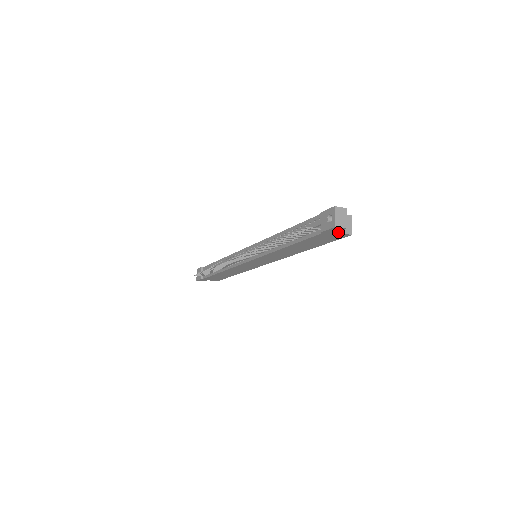
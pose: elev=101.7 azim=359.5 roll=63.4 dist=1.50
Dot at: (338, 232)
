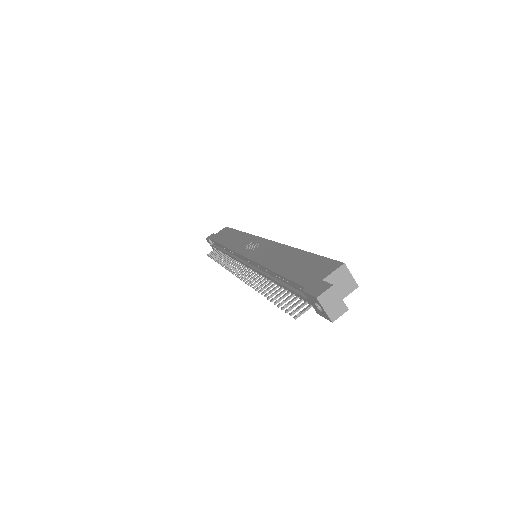
Dot at: occluded
